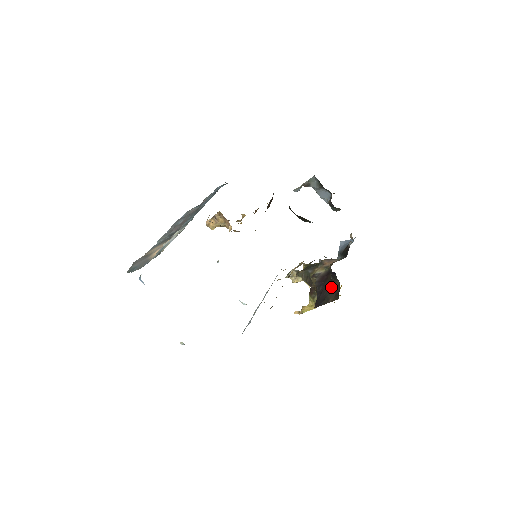
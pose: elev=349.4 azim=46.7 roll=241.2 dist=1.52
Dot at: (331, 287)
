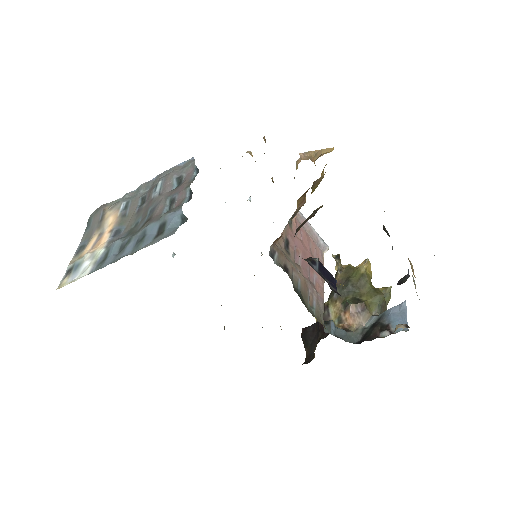
Dot at: (314, 345)
